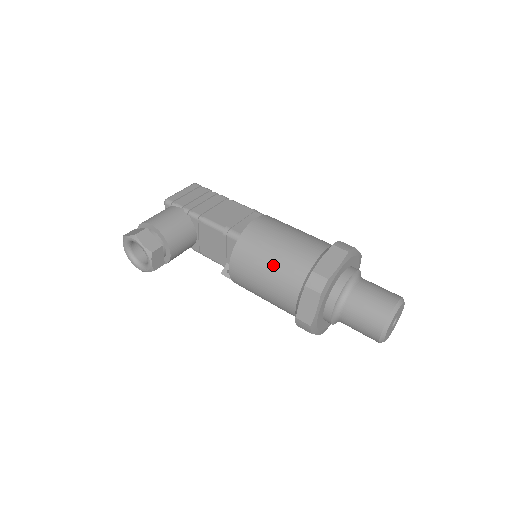
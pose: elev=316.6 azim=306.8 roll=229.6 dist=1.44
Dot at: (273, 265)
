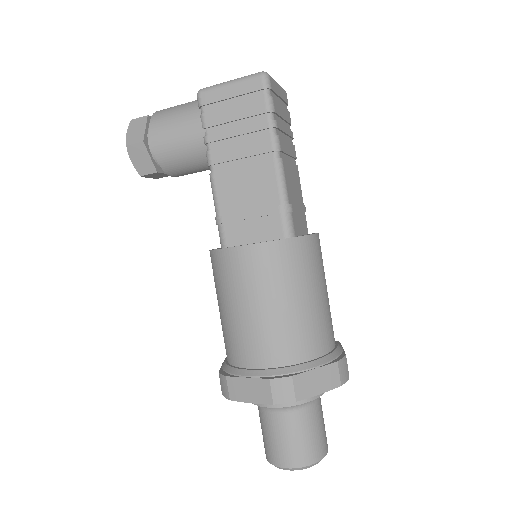
Dot at: (221, 315)
